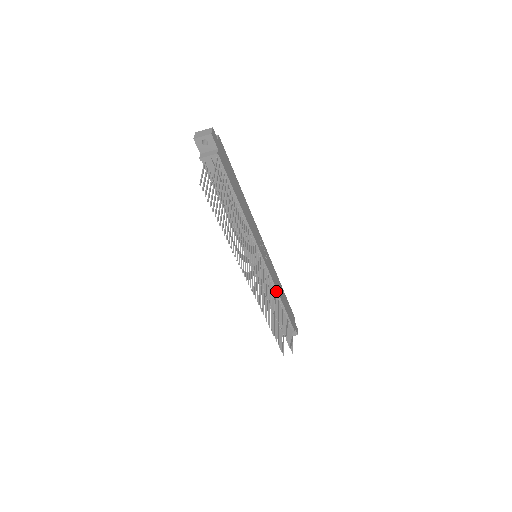
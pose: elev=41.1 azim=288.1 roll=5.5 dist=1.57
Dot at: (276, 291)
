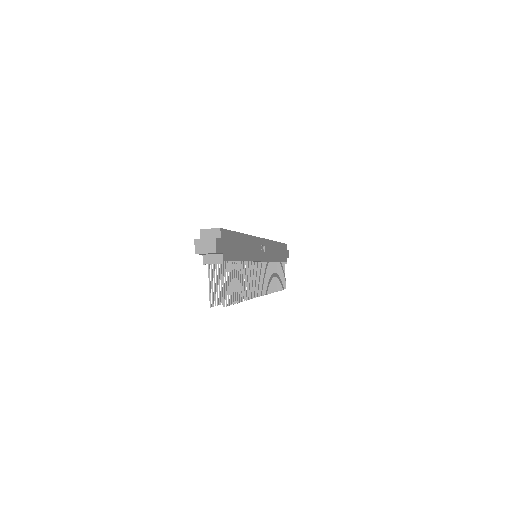
Dot at: (273, 262)
